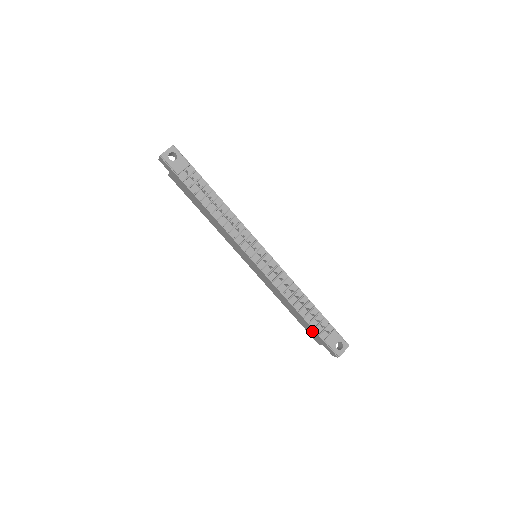
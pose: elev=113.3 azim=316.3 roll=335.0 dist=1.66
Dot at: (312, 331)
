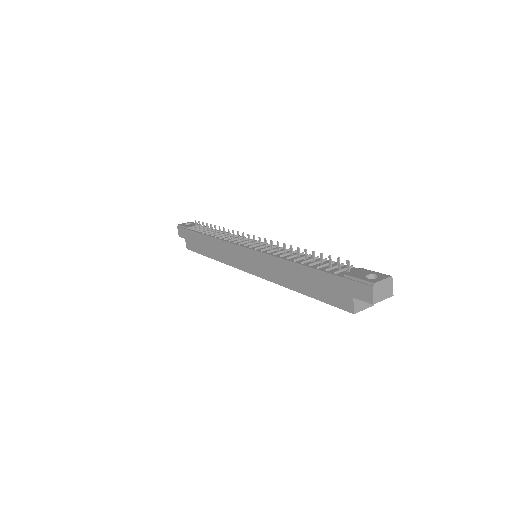
Dot at: (328, 283)
